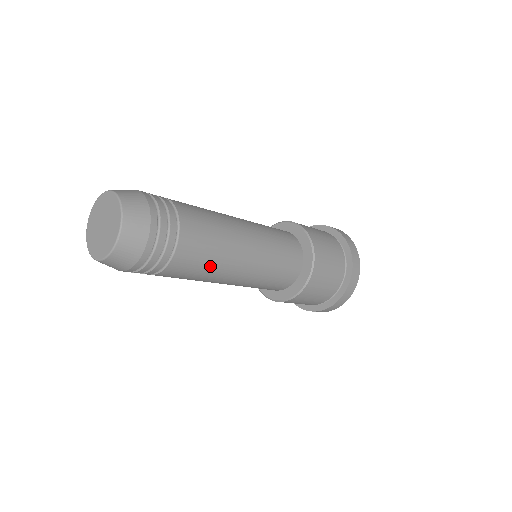
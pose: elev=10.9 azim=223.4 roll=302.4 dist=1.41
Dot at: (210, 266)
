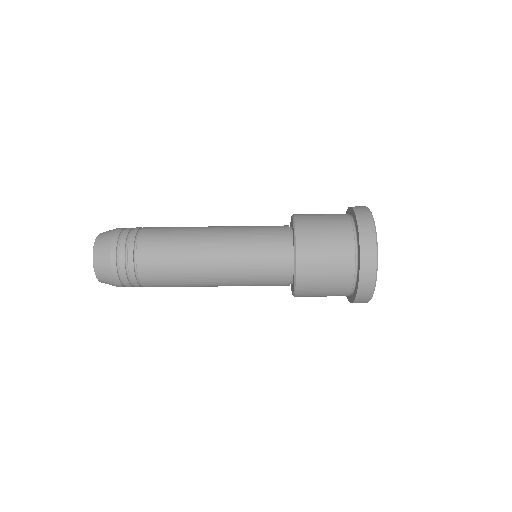
Dot at: (178, 281)
